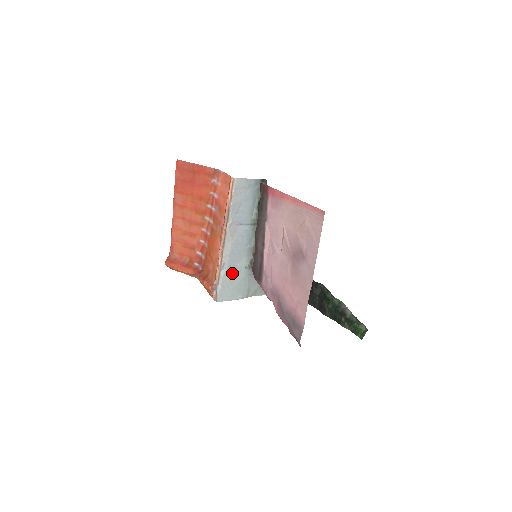
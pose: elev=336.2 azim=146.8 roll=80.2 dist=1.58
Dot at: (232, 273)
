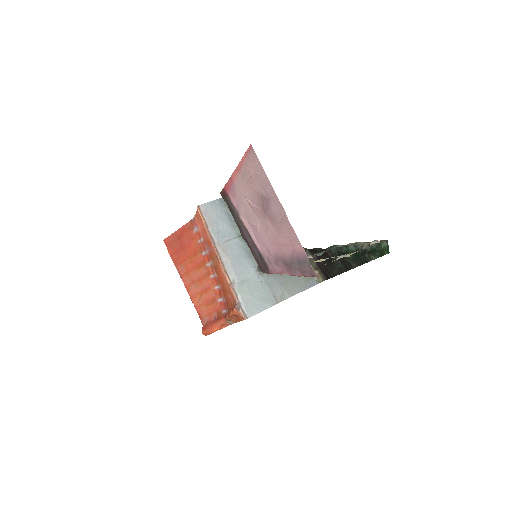
Dot at: (247, 286)
